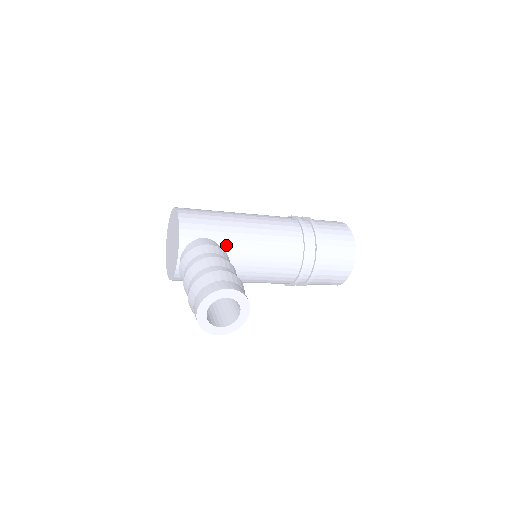
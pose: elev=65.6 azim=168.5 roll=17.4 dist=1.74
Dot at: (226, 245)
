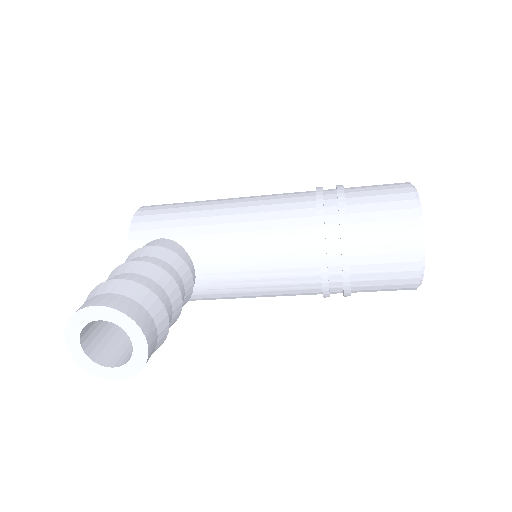
Dot at: (192, 244)
